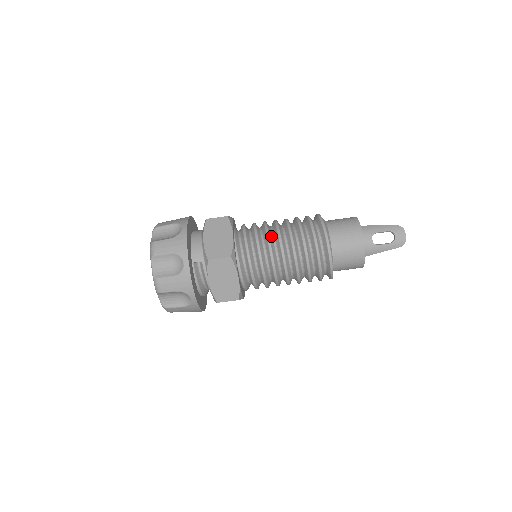
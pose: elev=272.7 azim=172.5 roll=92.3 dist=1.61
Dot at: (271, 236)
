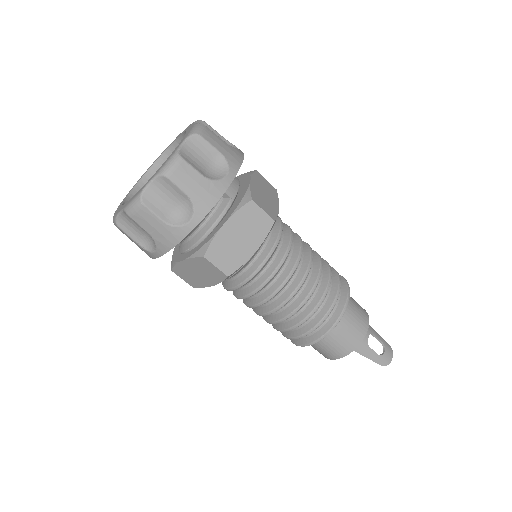
Dot at: occluded
